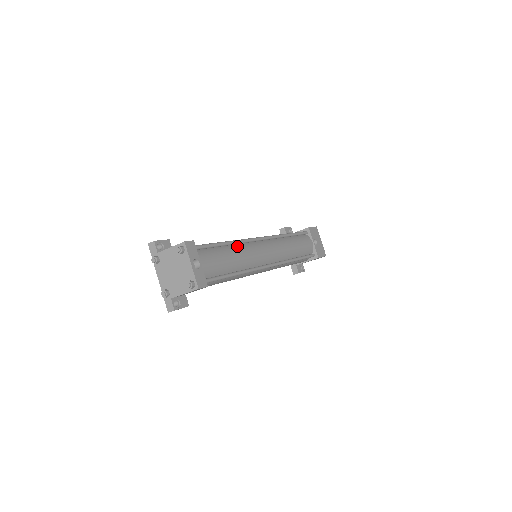
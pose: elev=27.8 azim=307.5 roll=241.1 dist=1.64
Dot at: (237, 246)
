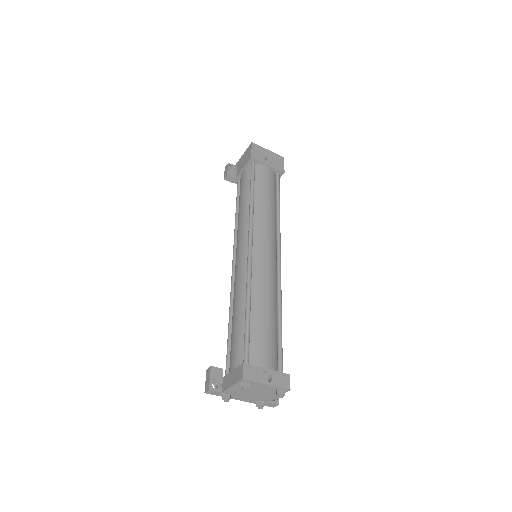
Dot at: (253, 293)
